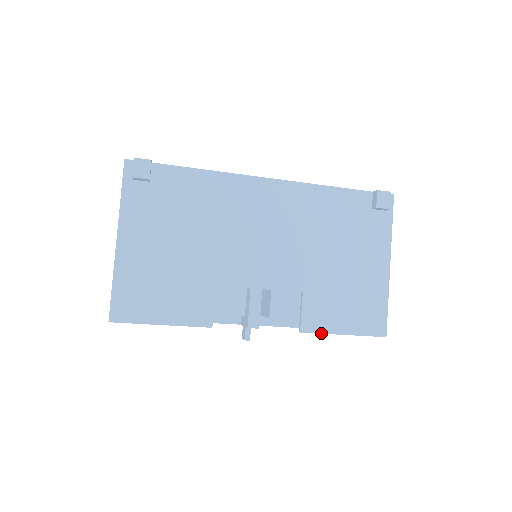
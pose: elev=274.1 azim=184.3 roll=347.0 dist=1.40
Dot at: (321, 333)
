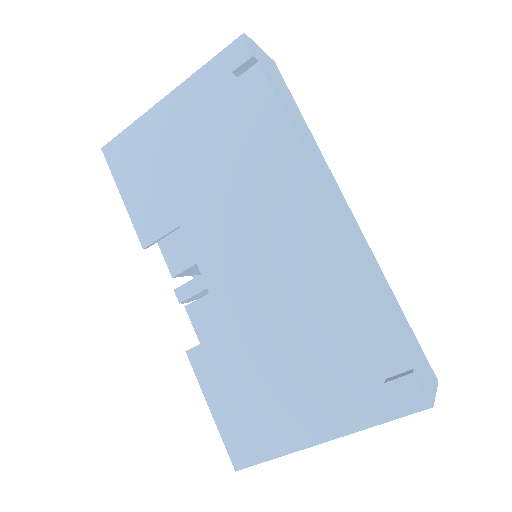
Dot at: (197, 378)
